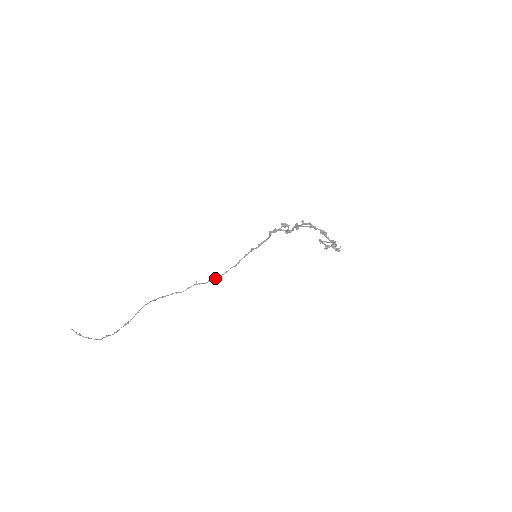
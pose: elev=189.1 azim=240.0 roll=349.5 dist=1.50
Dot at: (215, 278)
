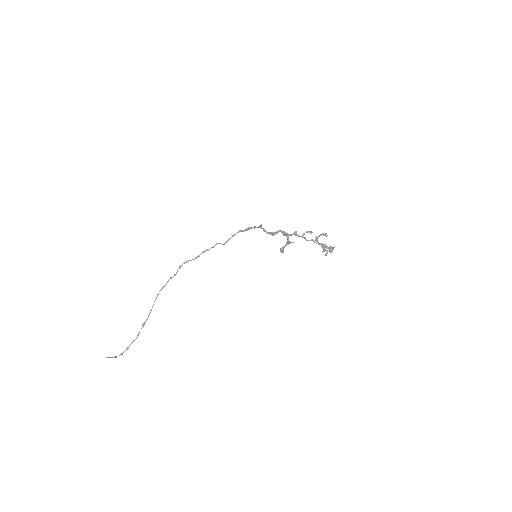
Dot at: occluded
